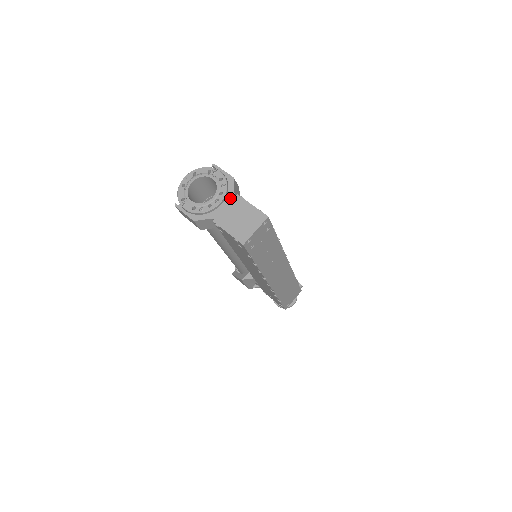
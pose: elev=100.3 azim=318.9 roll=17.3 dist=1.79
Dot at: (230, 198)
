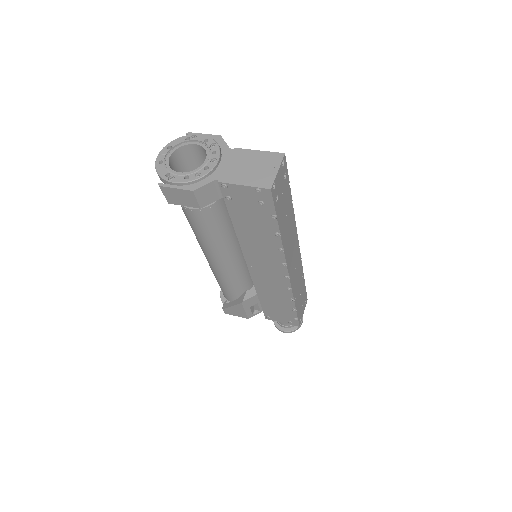
Dot at: (227, 154)
